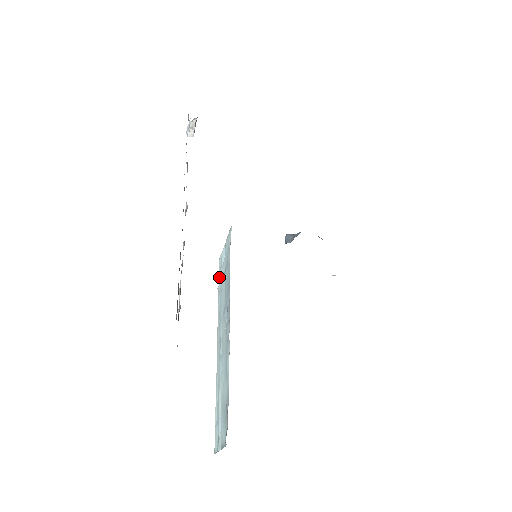
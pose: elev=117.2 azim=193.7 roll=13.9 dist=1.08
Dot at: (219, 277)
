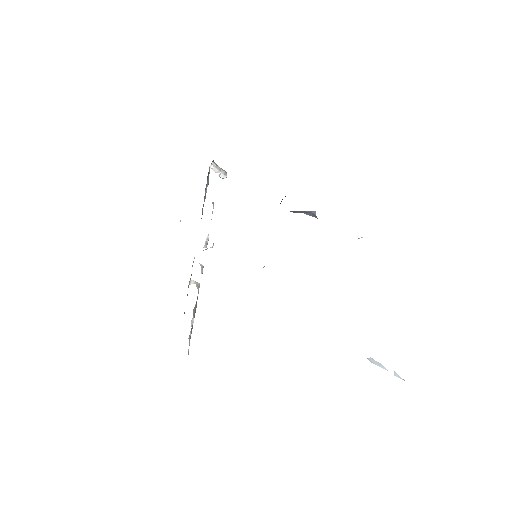
Dot at: occluded
